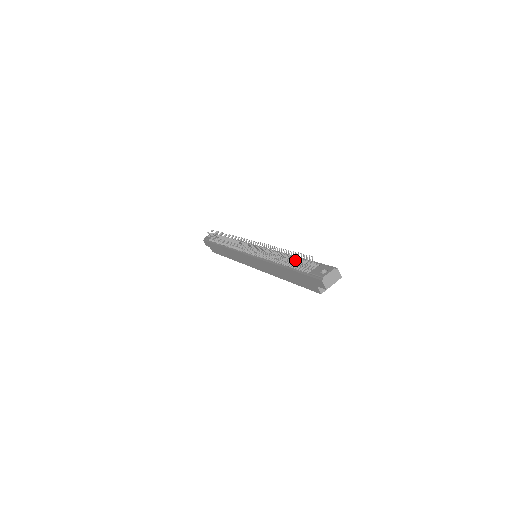
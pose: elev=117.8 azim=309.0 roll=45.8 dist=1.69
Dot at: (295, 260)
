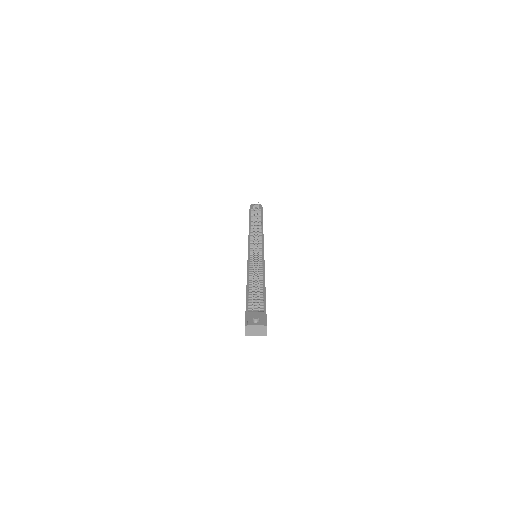
Dot at: occluded
